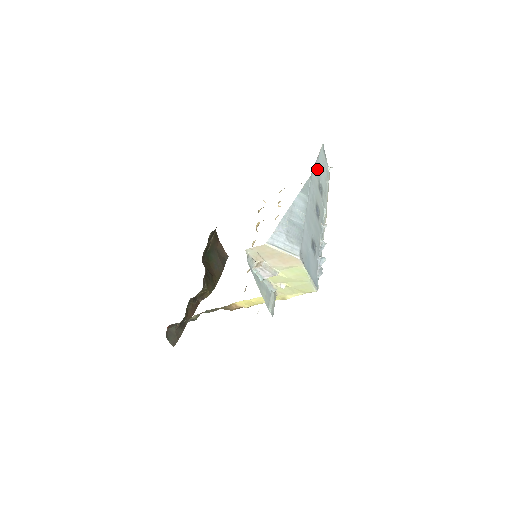
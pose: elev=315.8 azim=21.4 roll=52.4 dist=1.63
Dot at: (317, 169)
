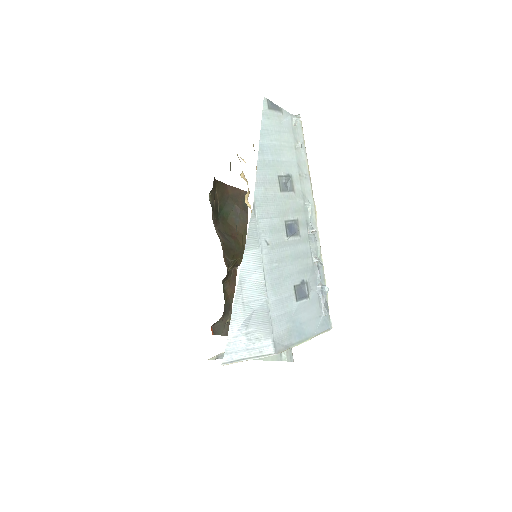
Dot at: (266, 165)
